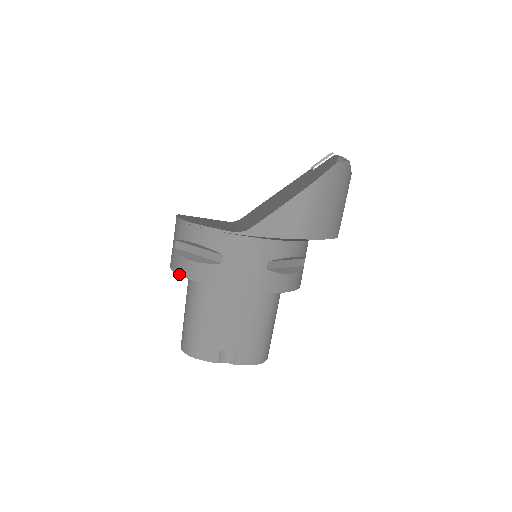
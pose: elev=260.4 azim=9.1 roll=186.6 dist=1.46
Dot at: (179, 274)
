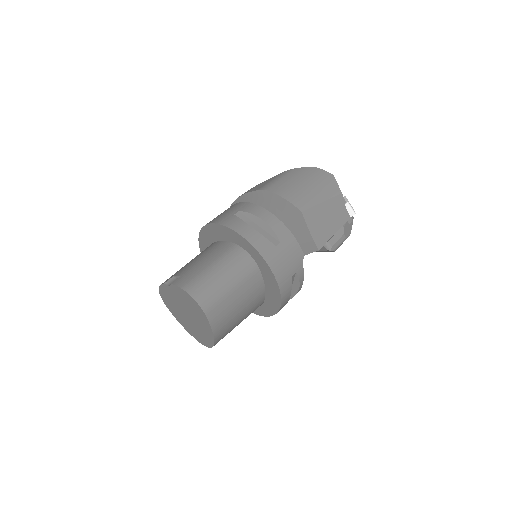
Dot at: (200, 247)
